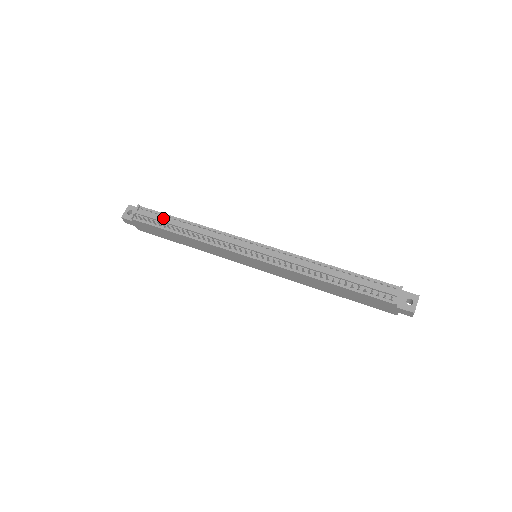
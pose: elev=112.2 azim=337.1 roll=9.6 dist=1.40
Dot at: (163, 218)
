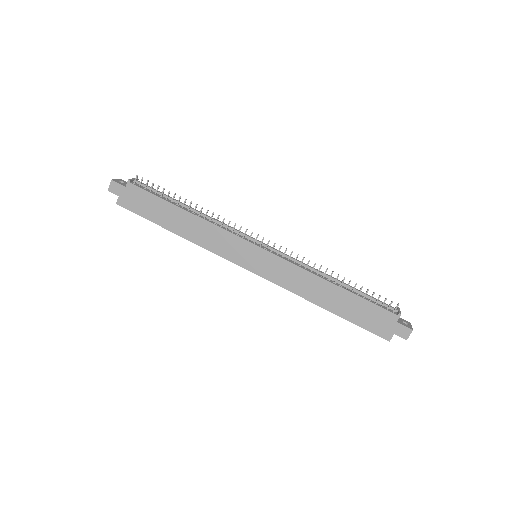
Dot at: (164, 195)
